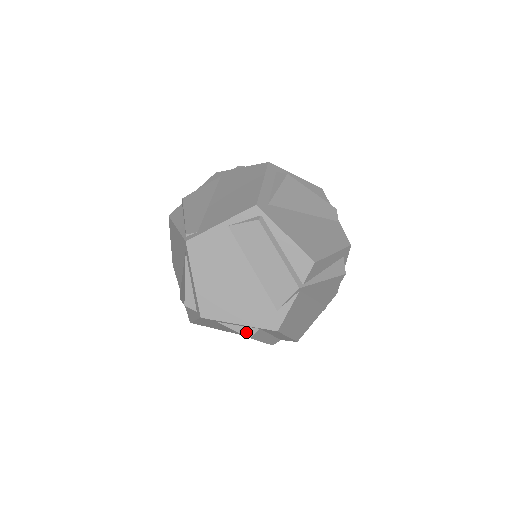
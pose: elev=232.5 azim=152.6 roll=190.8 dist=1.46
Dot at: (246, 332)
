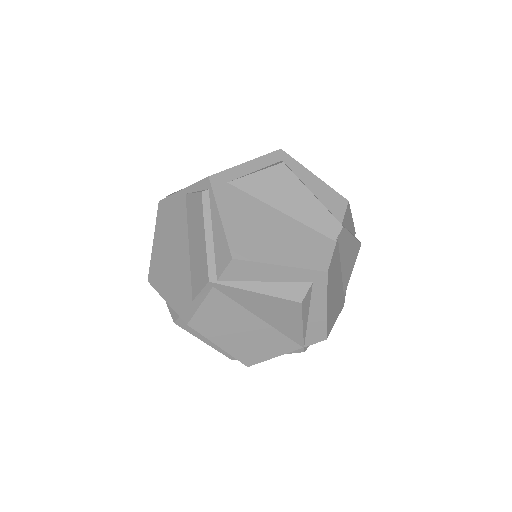
Dot at: (173, 314)
